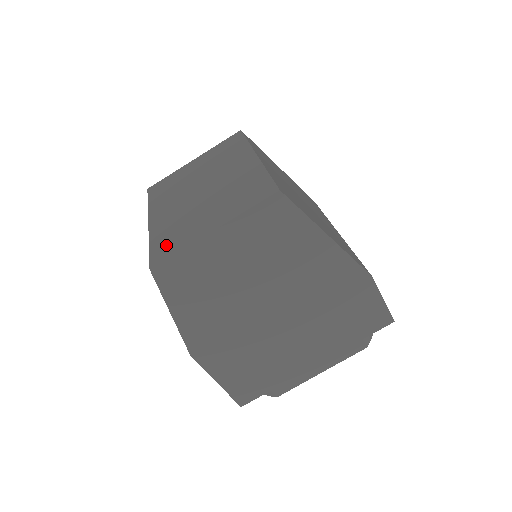
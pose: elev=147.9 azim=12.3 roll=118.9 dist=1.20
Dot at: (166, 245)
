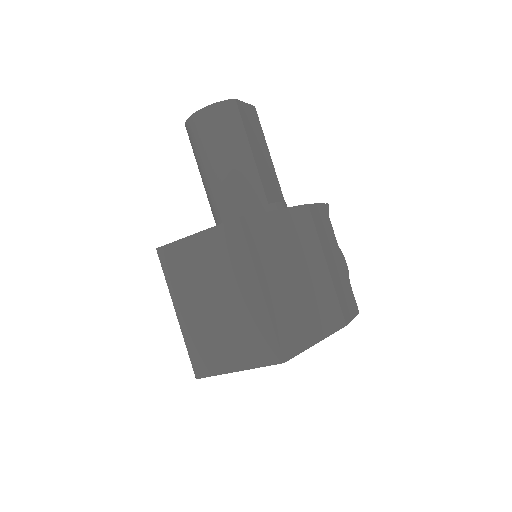
Dot at: (202, 360)
